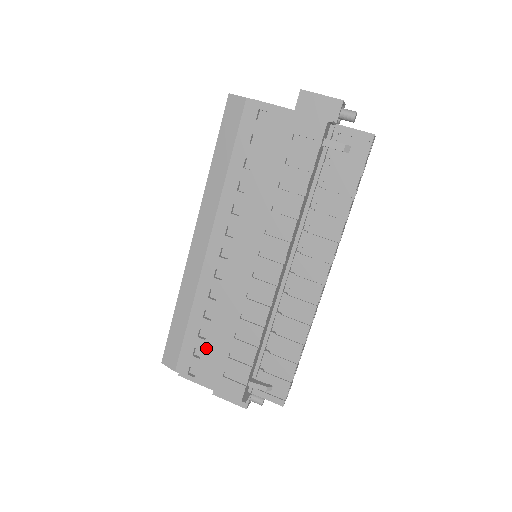
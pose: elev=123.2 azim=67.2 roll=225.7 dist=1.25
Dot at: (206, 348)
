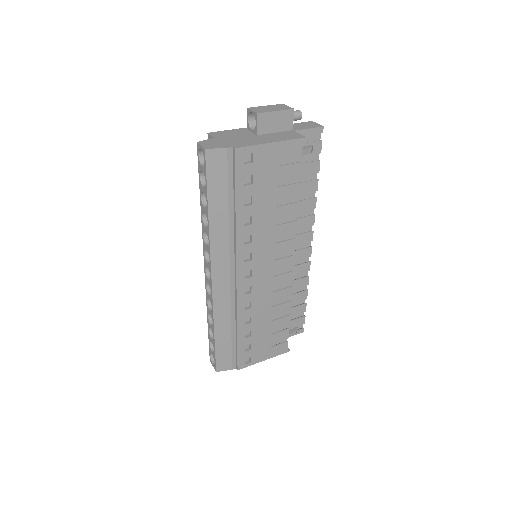
Dot at: (253, 341)
